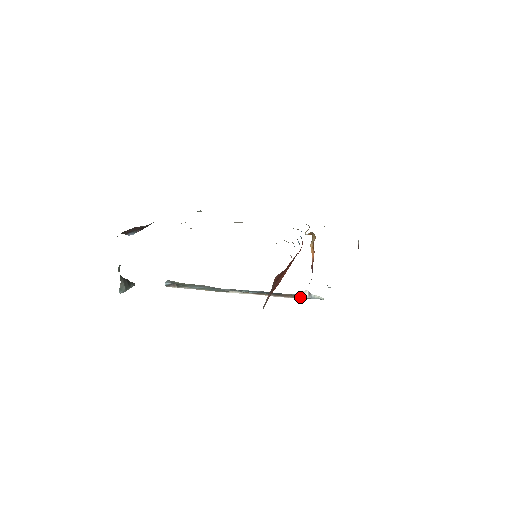
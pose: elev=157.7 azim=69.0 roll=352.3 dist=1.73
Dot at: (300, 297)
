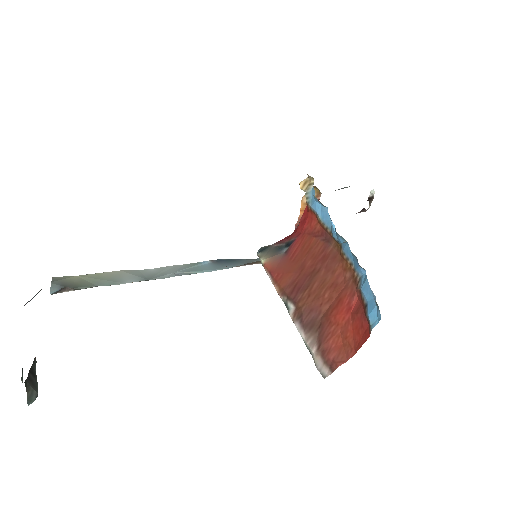
Dot at: occluded
